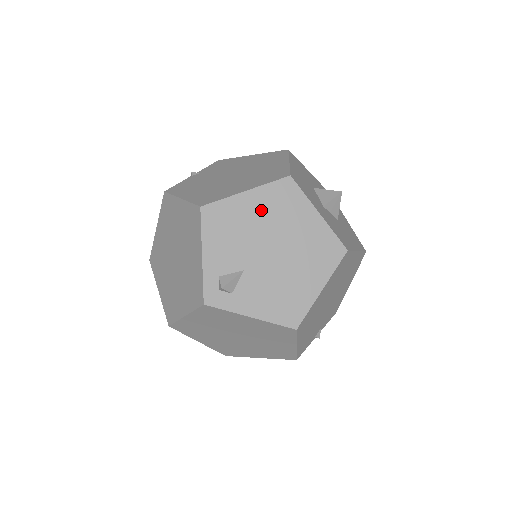
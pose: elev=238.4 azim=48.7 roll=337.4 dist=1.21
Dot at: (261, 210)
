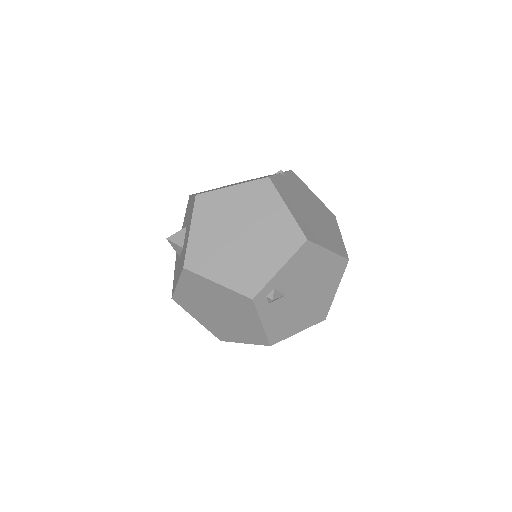
Dot at: (323, 267)
